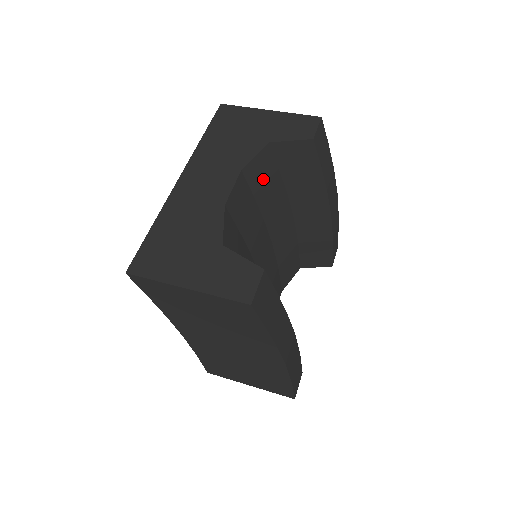
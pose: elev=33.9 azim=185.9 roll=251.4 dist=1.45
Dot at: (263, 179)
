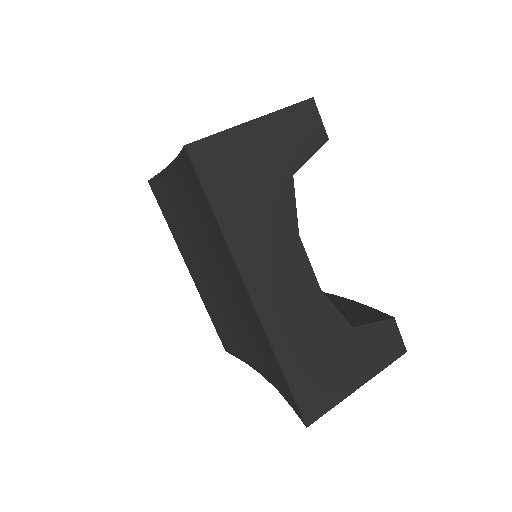
Dot at: occluded
